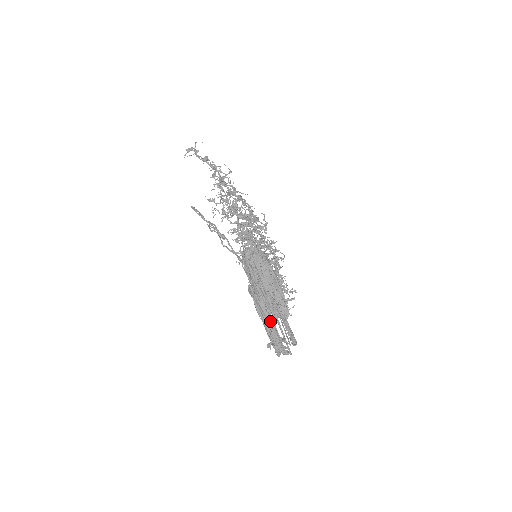
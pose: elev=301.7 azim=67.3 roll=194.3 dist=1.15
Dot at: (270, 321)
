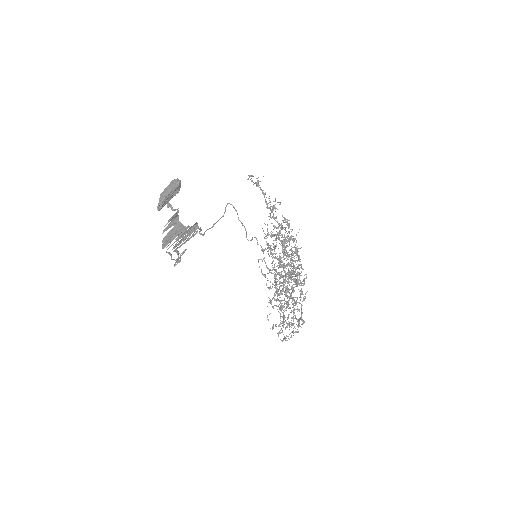
Dot at: (166, 224)
